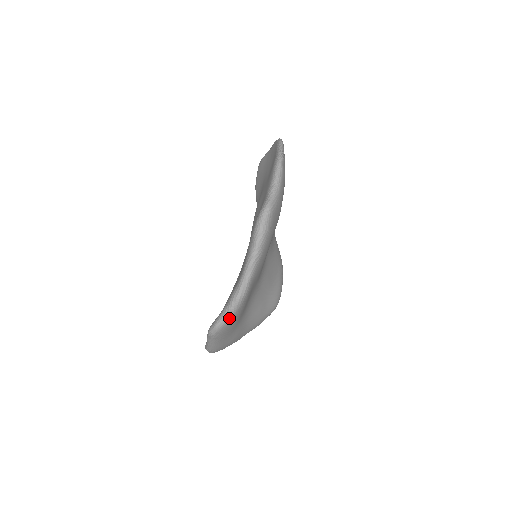
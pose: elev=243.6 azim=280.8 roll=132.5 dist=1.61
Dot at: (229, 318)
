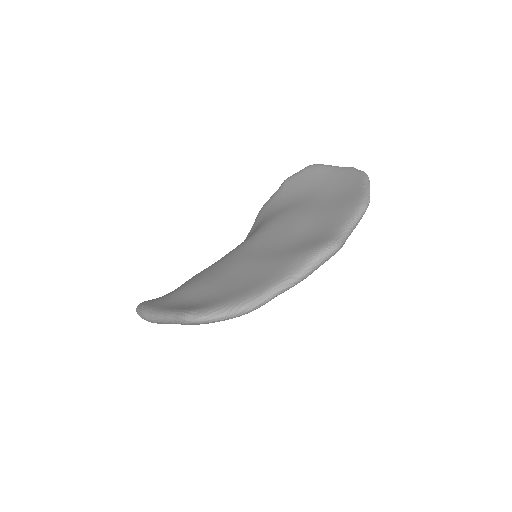
Dot at: (220, 320)
